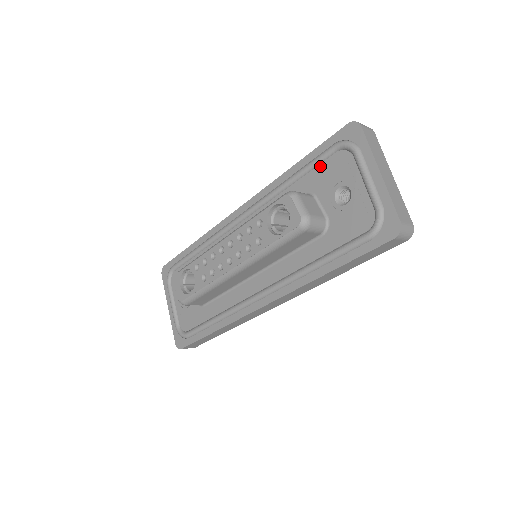
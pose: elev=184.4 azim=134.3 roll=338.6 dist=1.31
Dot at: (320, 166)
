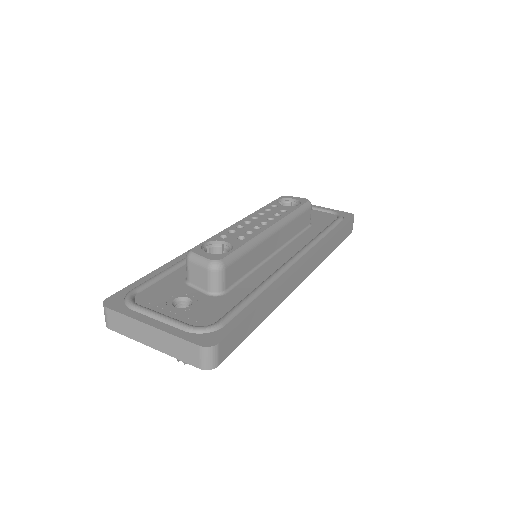
Dot at: occluded
